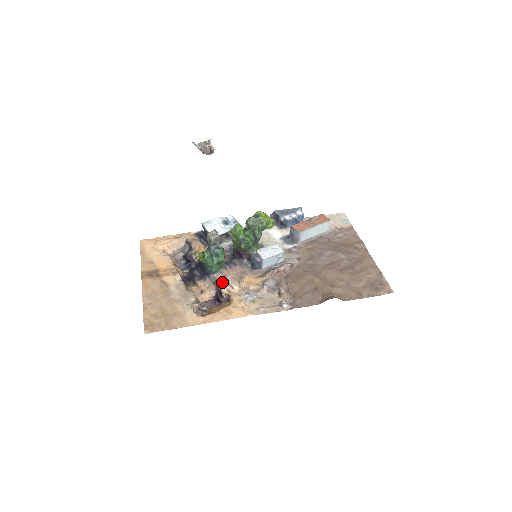
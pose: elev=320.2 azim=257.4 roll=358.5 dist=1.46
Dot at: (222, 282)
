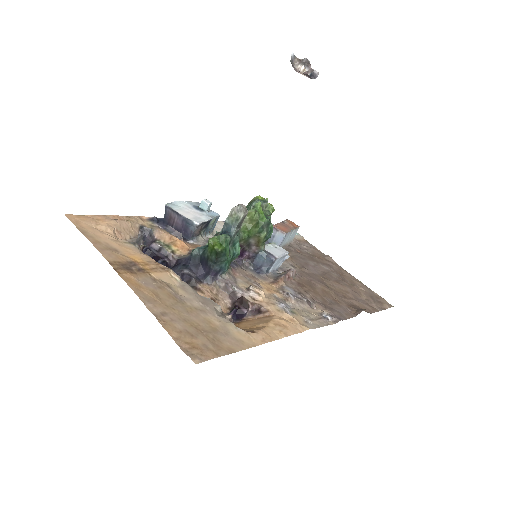
Dot at: (238, 286)
